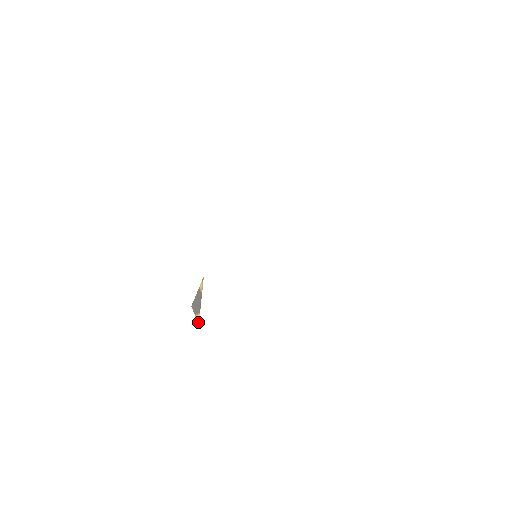
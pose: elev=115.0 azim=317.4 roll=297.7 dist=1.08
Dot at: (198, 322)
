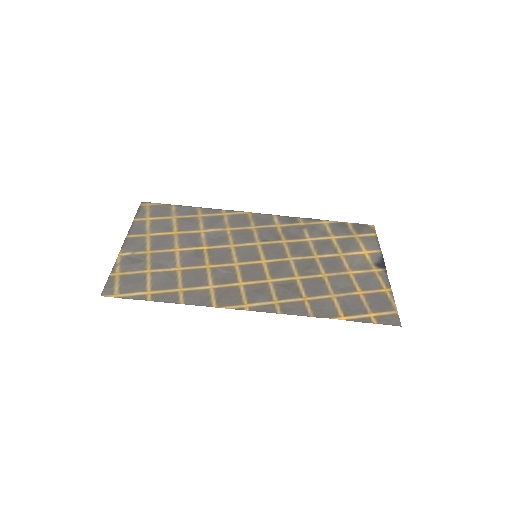
Dot at: (193, 245)
